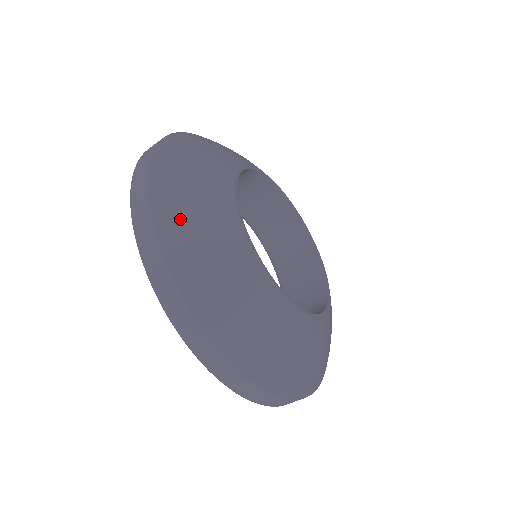
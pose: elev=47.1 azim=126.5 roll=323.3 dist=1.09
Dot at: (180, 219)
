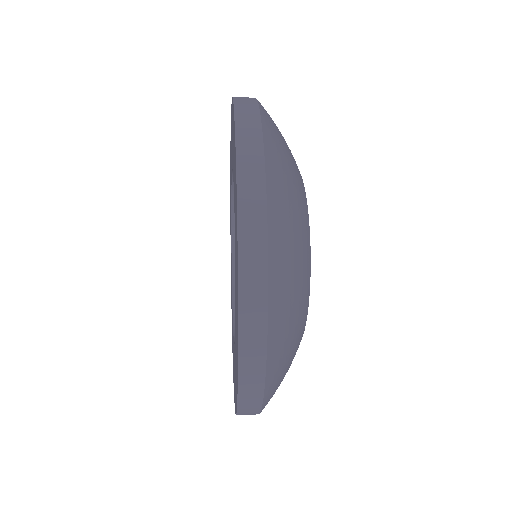
Dot at: (283, 195)
